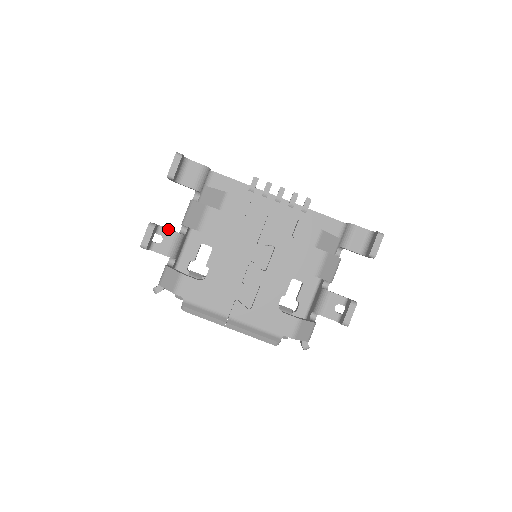
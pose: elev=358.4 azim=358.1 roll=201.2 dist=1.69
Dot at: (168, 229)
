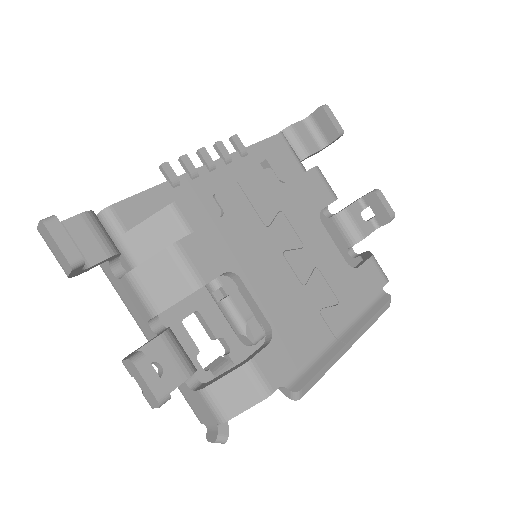
Dot at: (149, 343)
